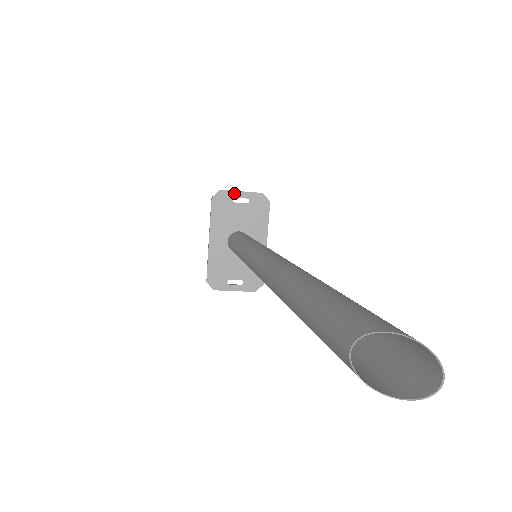
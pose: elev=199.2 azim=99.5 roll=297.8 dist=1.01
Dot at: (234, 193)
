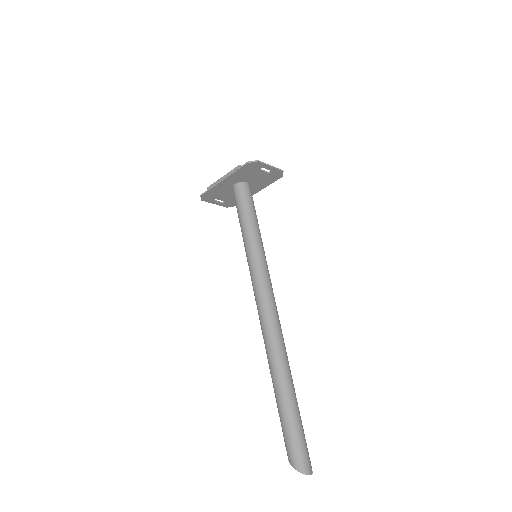
Dot at: (265, 166)
